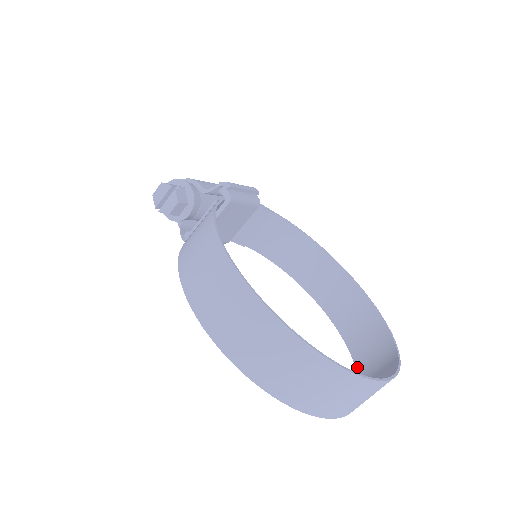
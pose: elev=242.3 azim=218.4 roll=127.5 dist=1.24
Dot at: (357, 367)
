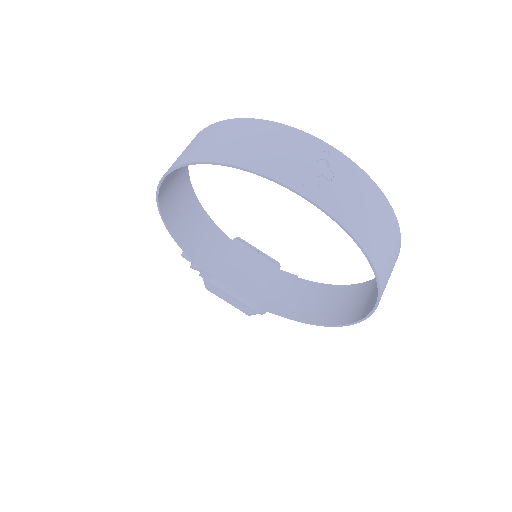
Dot at: (368, 258)
